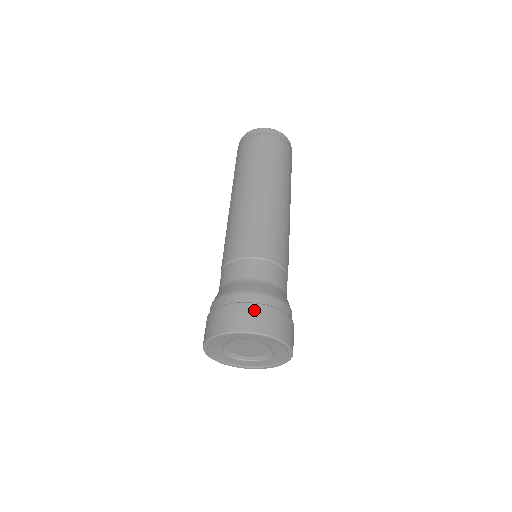
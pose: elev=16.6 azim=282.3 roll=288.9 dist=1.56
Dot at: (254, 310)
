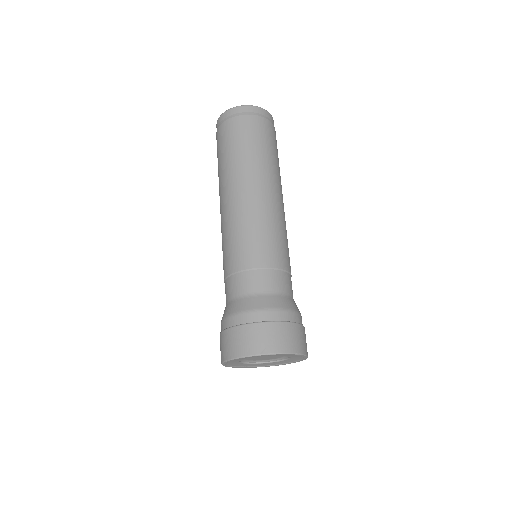
Dot at: (273, 329)
